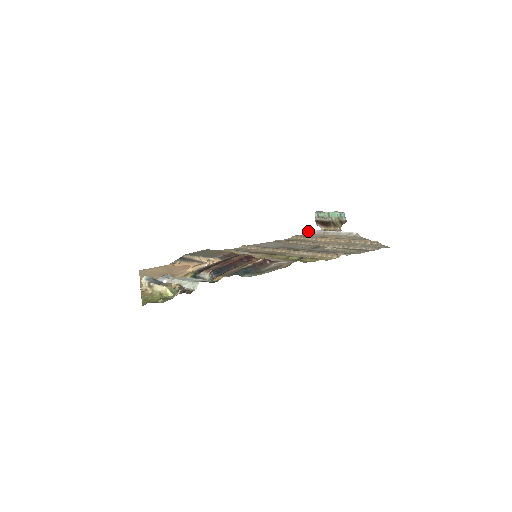
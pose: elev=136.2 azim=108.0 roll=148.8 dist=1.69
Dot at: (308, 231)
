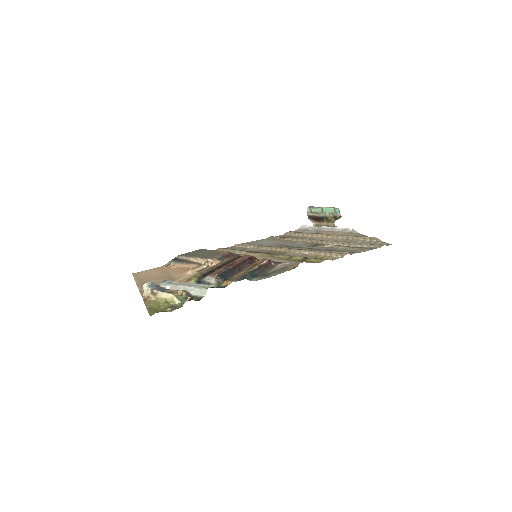
Dot at: (301, 227)
